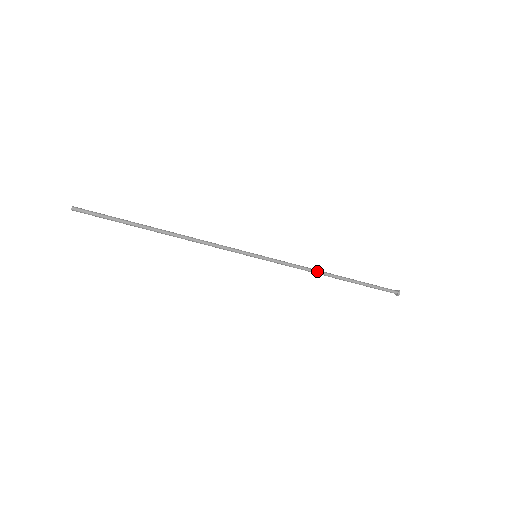
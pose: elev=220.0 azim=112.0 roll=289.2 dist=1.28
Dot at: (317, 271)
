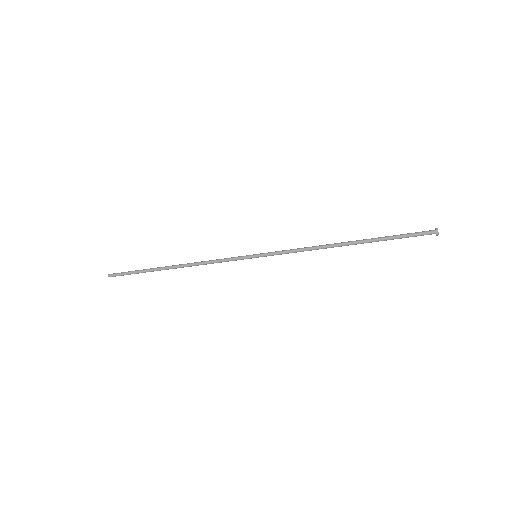
Dot at: (322, 245)
